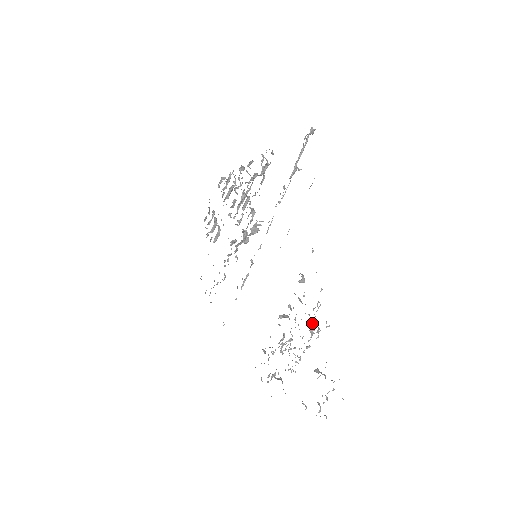
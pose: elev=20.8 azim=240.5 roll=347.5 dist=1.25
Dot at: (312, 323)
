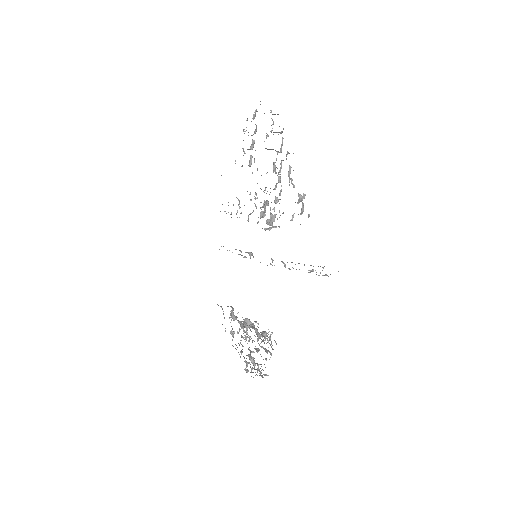
Dot at: occluded
